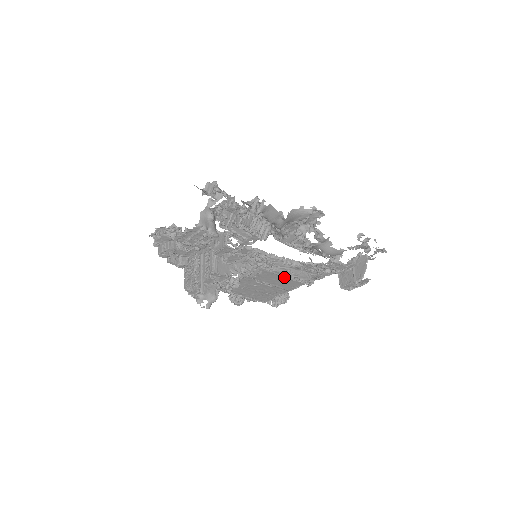
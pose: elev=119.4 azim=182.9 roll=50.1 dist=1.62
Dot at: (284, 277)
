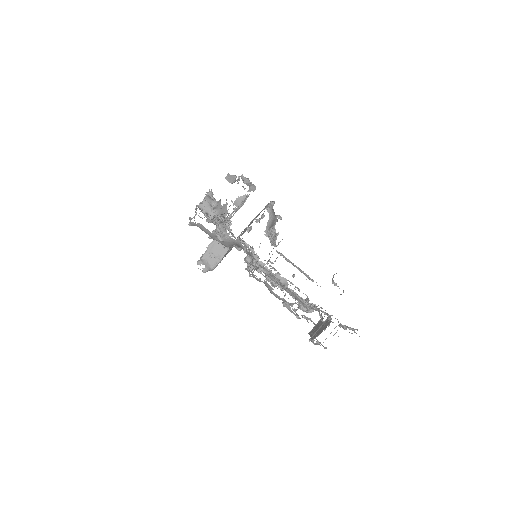
Dot at: occluded
